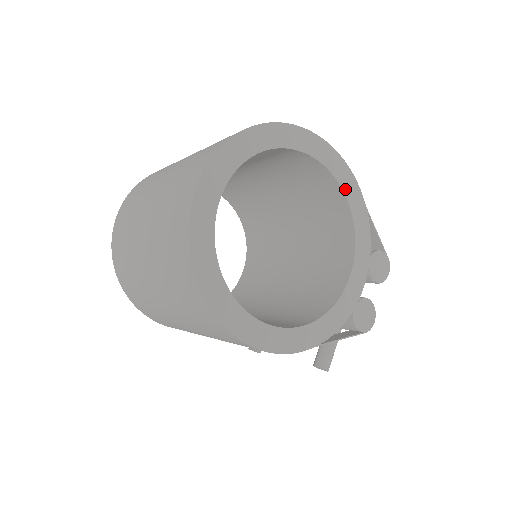
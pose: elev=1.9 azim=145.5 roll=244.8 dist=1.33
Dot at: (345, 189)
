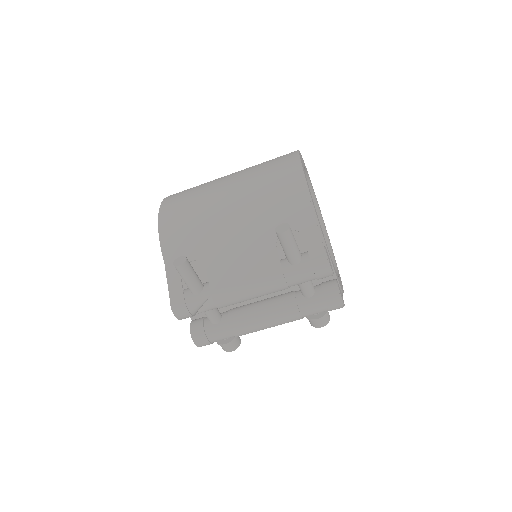
Dot at: (339, 277)
